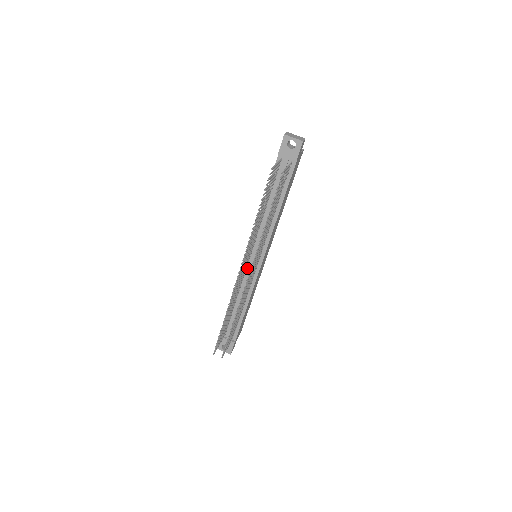
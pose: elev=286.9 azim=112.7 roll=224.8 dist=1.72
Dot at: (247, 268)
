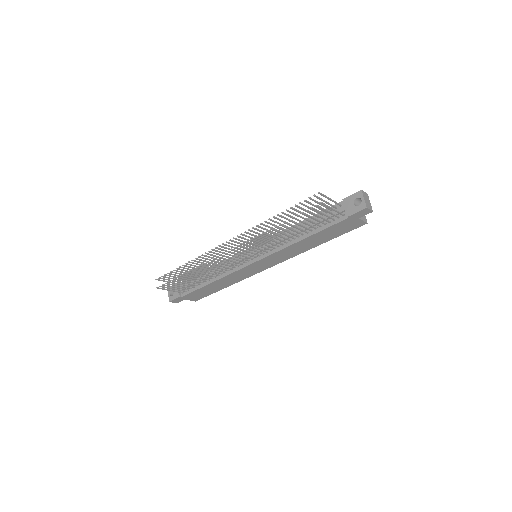
Dot at: occluded
